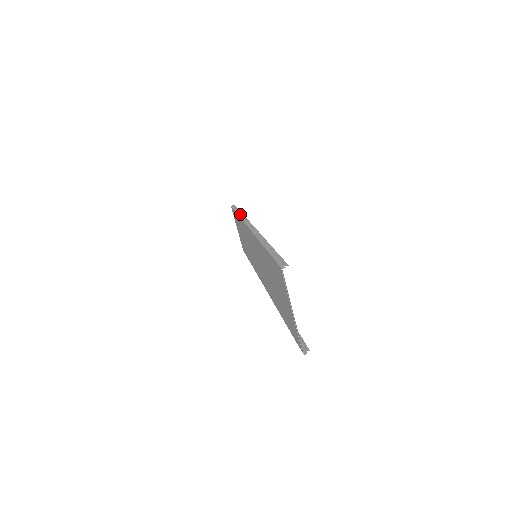
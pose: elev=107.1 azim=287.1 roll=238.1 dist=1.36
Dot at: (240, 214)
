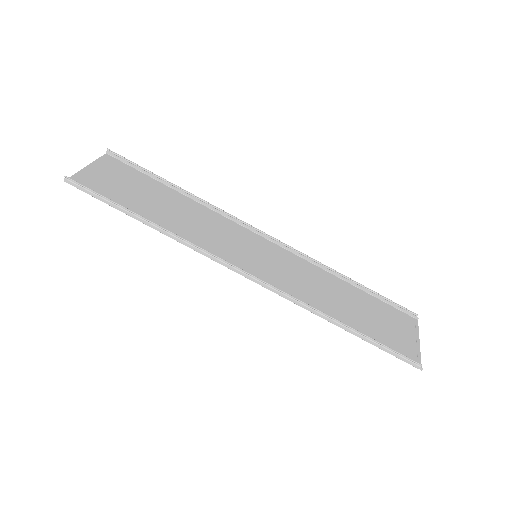
Dot at: (161, 231)
